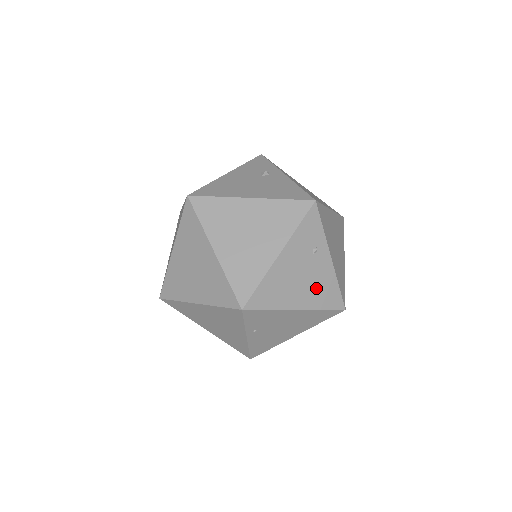
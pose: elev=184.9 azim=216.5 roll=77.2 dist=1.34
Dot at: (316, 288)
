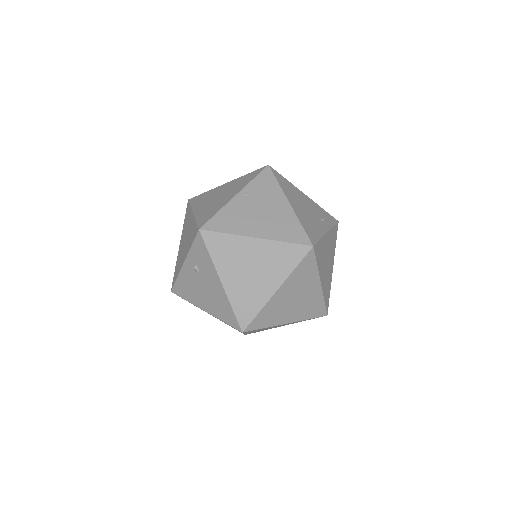
Dot at: (308, 219)
